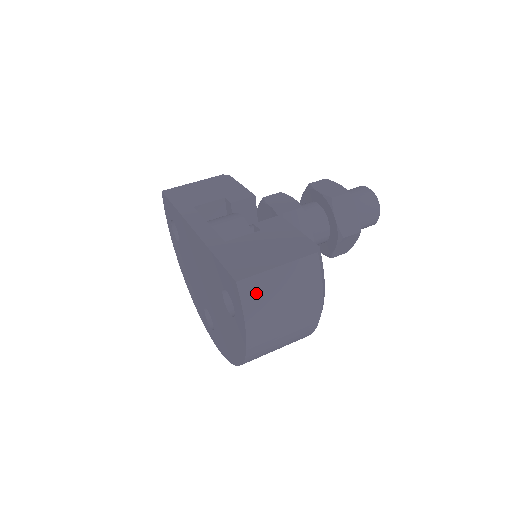
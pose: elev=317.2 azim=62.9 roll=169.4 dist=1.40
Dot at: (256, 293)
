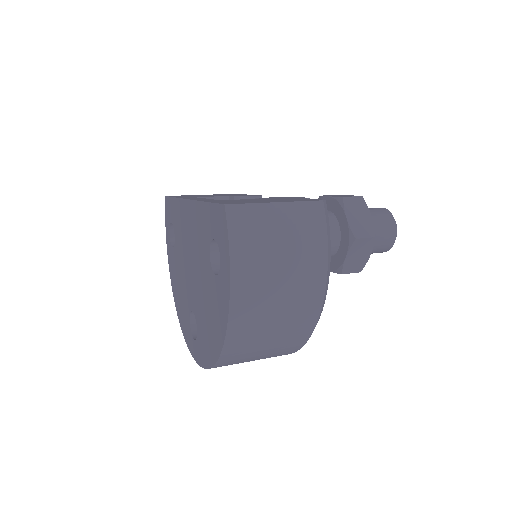
Dot at: (247, 225)
